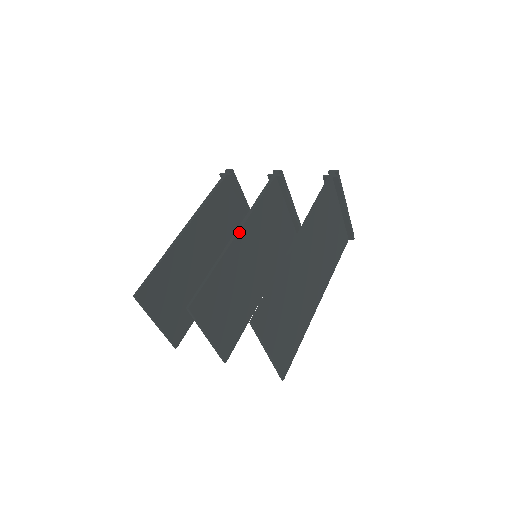
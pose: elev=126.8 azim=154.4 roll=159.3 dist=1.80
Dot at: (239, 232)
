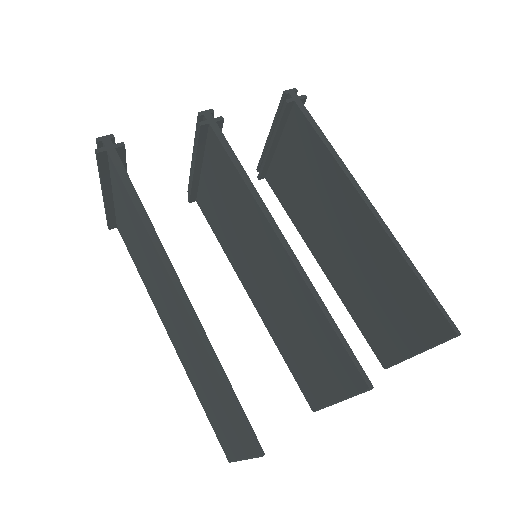
Dot at: (281, 235)
